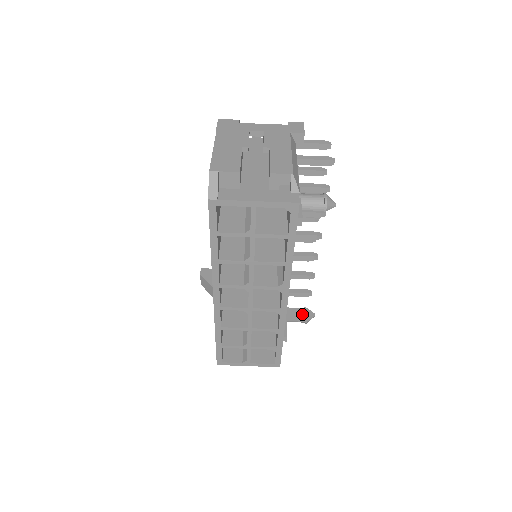
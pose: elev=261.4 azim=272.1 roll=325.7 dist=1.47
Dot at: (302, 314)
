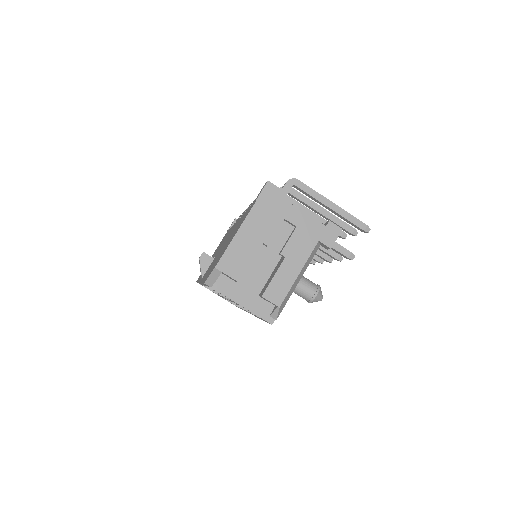
Dot at: occluded
